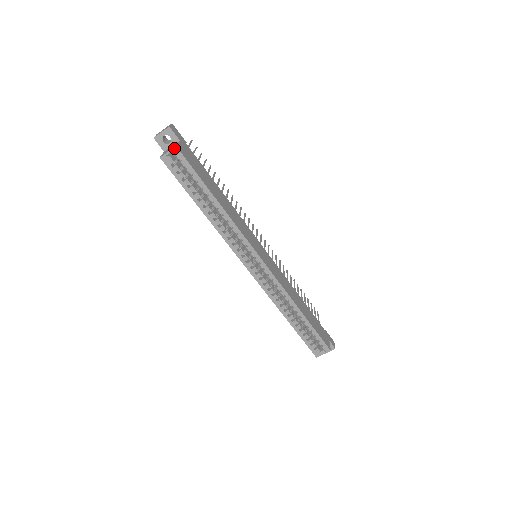
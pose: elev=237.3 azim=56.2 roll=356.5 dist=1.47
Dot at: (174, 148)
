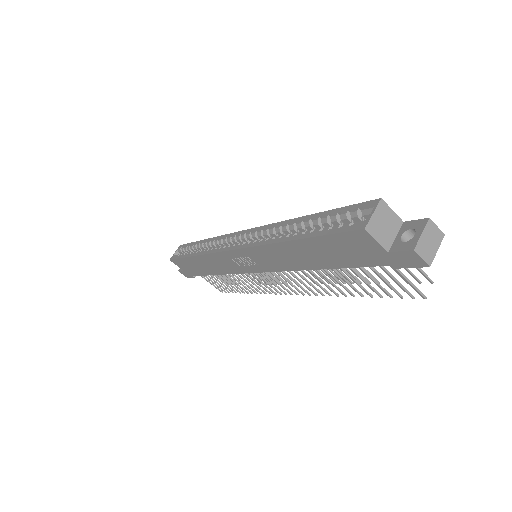
Dot at: (179, 247)
